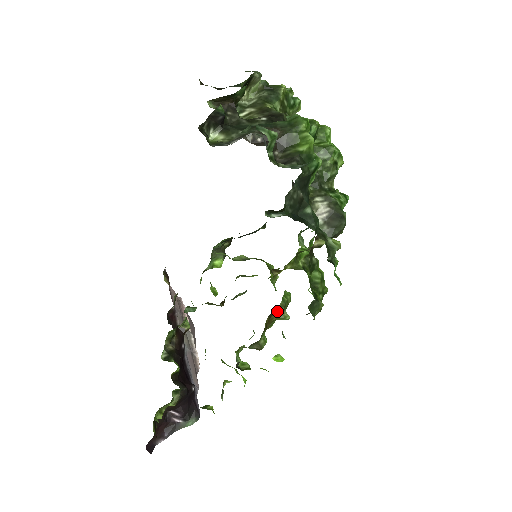
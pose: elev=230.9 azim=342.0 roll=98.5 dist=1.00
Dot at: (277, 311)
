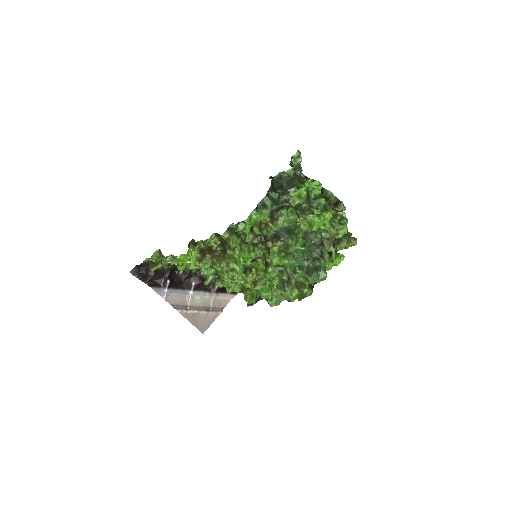
Dot at: (225, 257)
